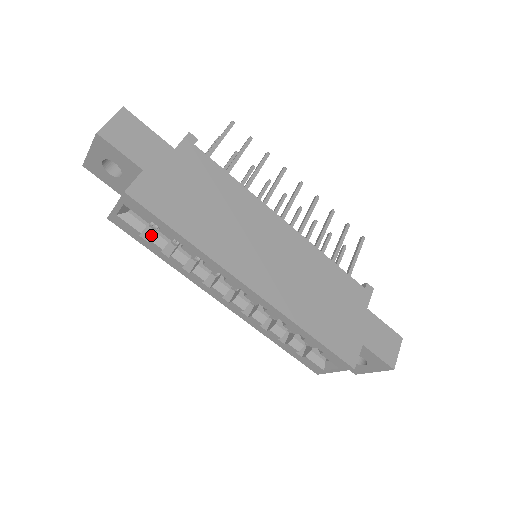
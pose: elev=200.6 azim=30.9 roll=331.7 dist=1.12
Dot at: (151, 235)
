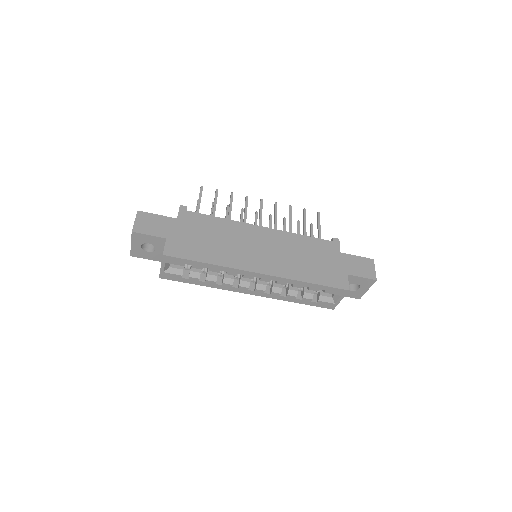
Dot at: (188, 274)
